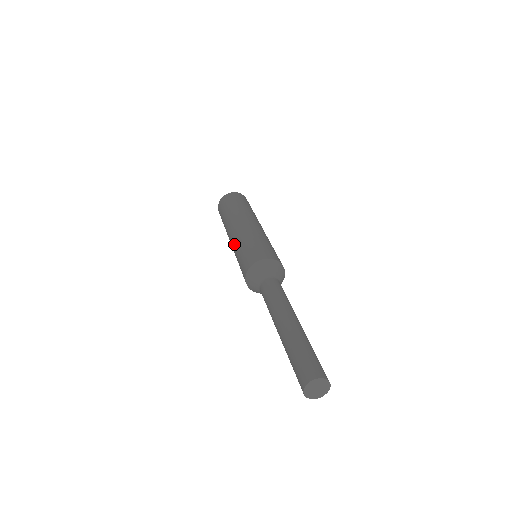
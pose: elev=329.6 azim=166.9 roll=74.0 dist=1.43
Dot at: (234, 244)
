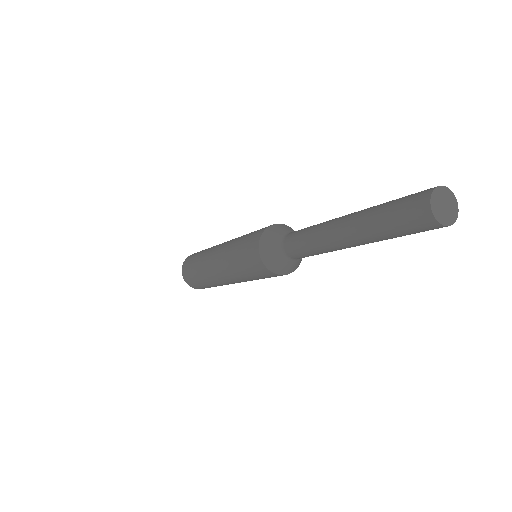
Dot at: occluded
